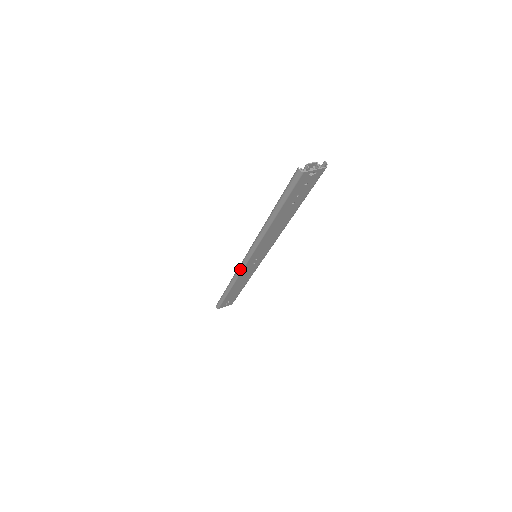
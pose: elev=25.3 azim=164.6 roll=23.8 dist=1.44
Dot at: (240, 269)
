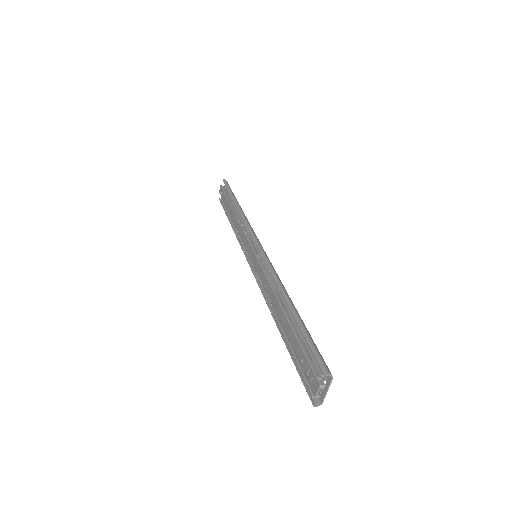
Dot at: occluded
